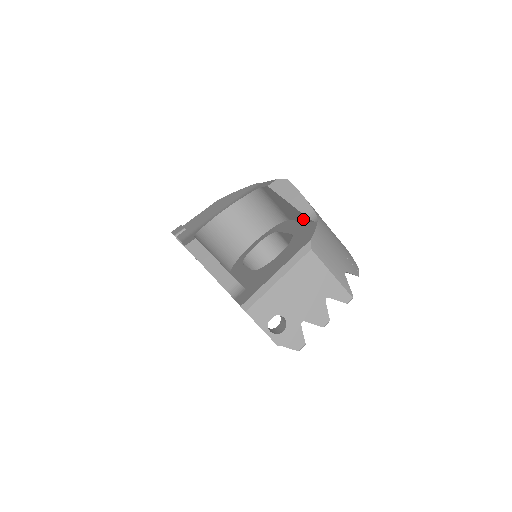
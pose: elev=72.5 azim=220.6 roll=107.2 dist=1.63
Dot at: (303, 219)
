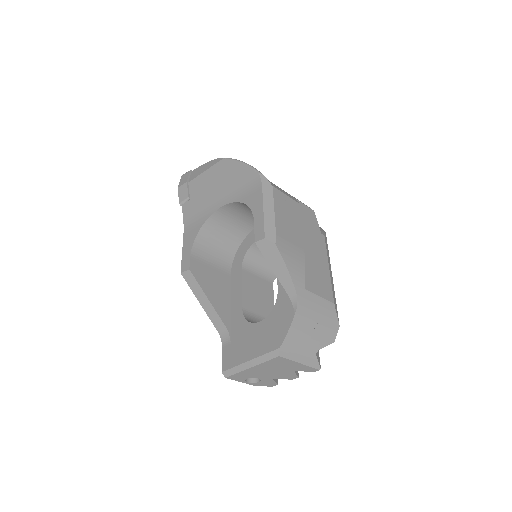
Dot at: occluded
